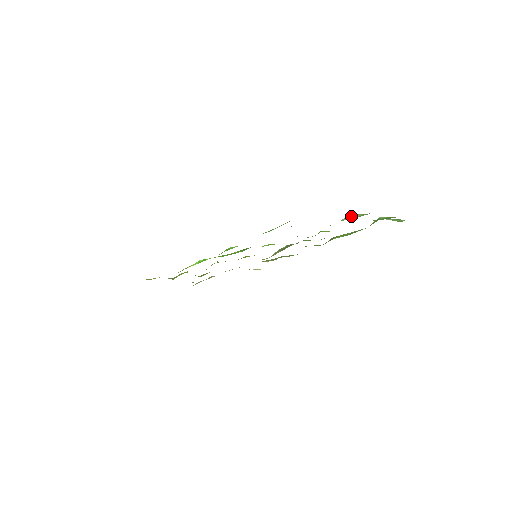
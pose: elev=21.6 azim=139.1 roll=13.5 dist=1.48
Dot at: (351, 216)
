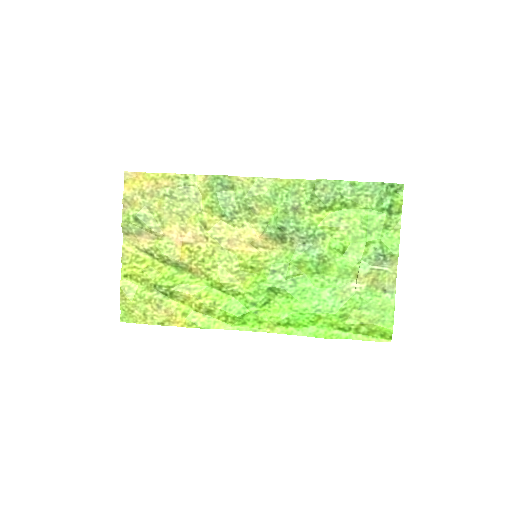
Dot at: (382, 260)
